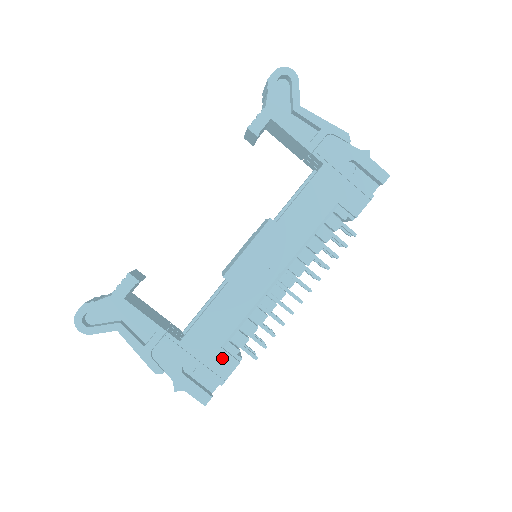
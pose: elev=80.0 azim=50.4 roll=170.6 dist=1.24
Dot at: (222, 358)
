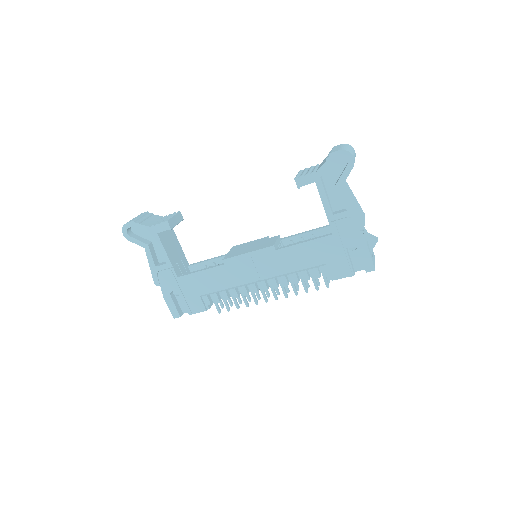
Dot at: (197, 302)
